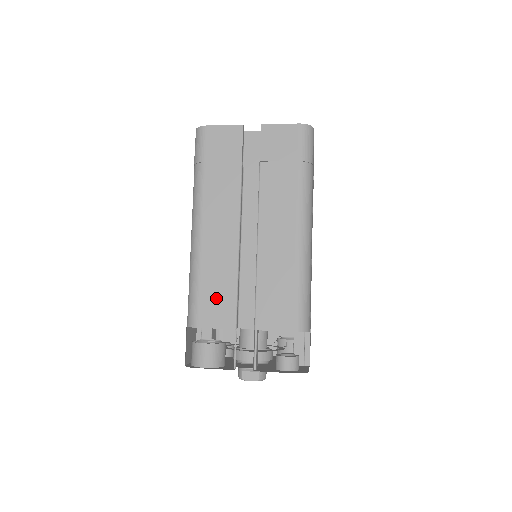
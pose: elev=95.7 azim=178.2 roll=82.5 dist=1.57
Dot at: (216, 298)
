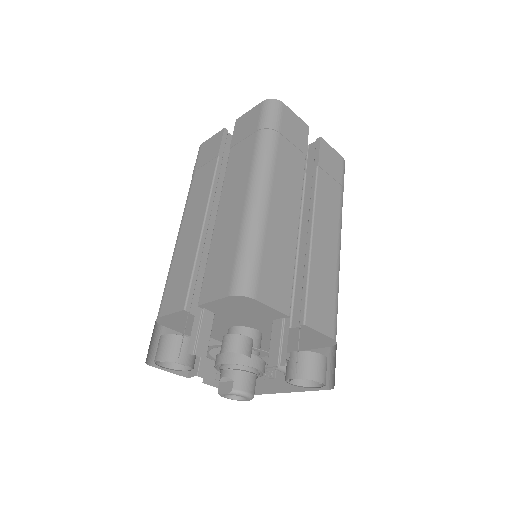
Dot at: (177, 283)
